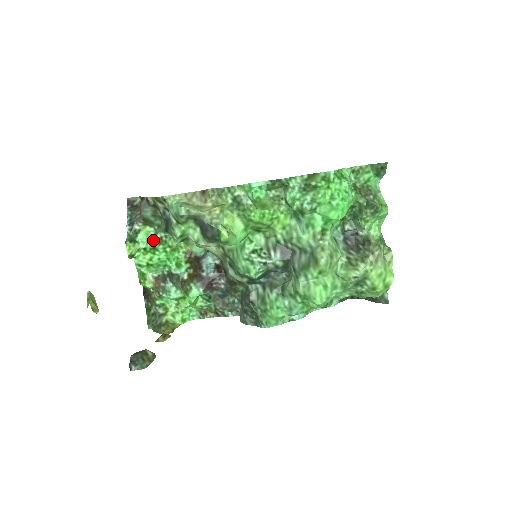
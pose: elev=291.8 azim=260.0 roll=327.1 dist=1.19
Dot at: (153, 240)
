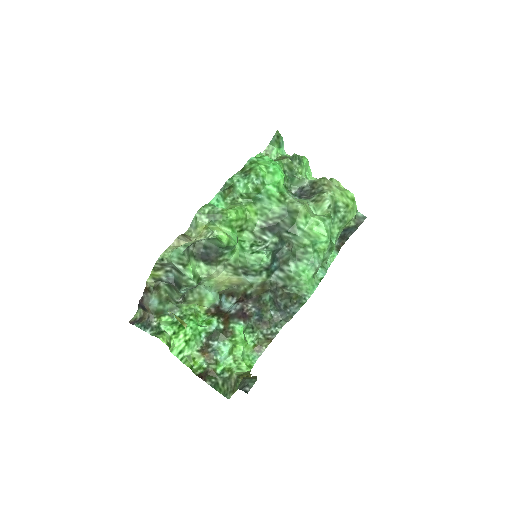
Dot at: (174, 323)
